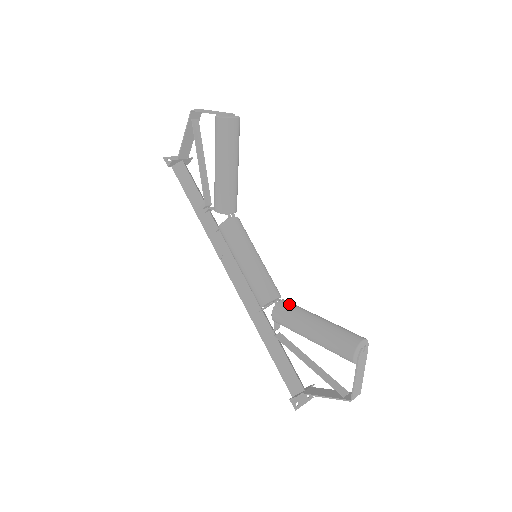
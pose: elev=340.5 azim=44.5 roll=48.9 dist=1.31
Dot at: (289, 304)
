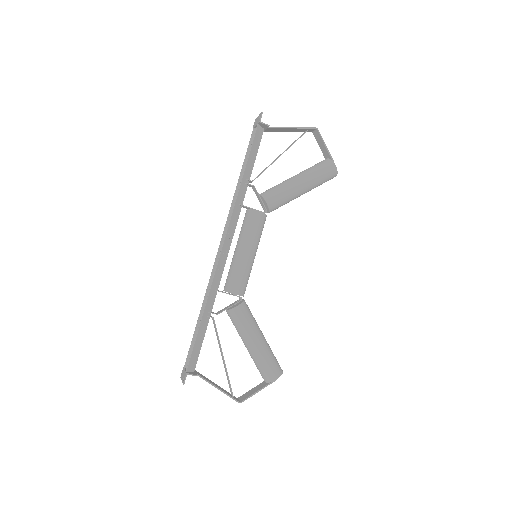
Dot at: occluded
